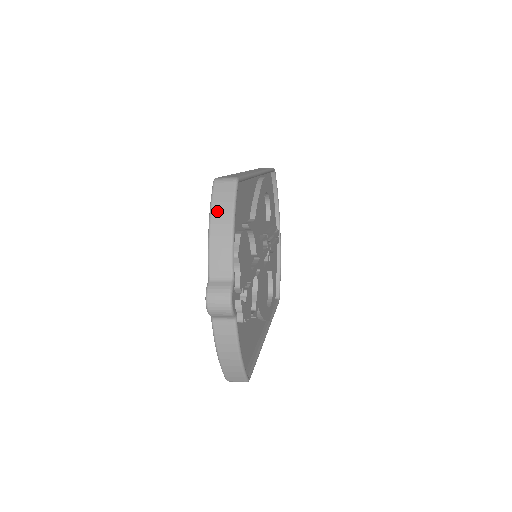
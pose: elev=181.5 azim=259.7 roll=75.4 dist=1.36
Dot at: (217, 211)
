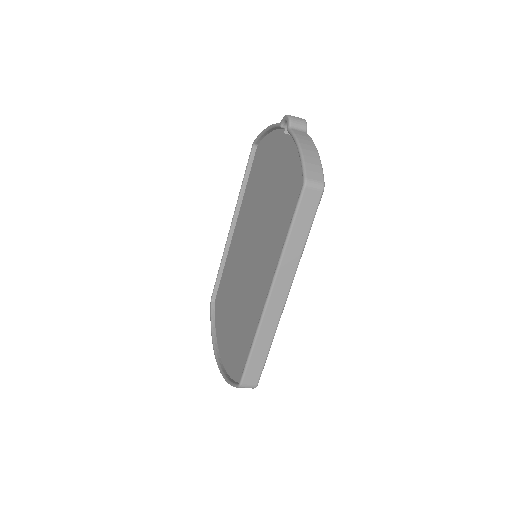
Dot at: occluded
